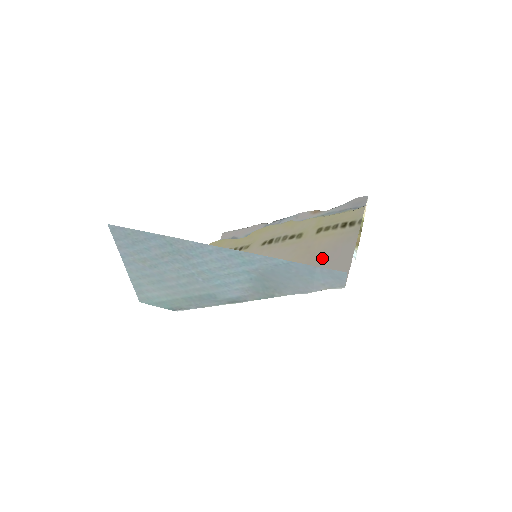
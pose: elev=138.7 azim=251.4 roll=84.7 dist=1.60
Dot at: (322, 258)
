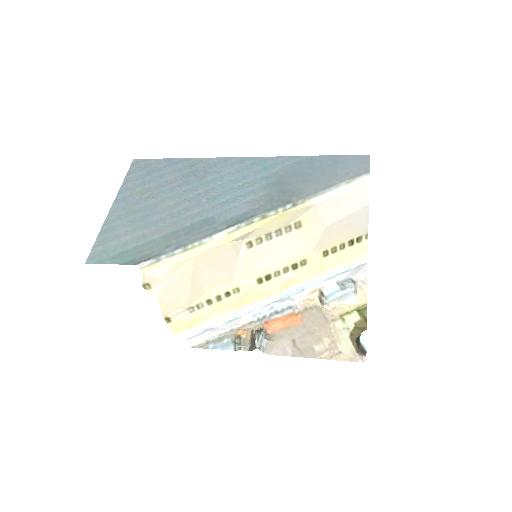
Dot at: (336, 225)
